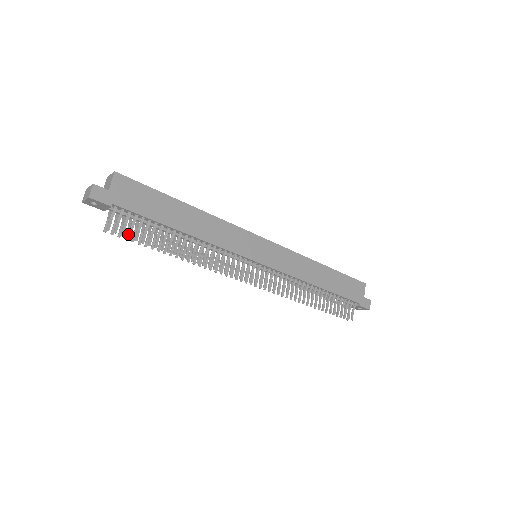
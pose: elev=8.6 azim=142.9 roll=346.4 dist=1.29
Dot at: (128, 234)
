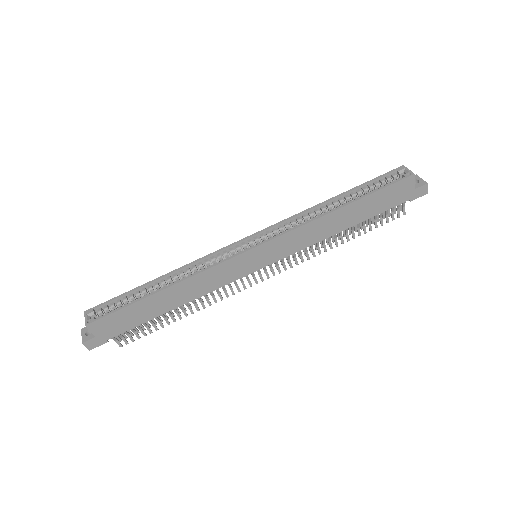
Dot at: occluded
